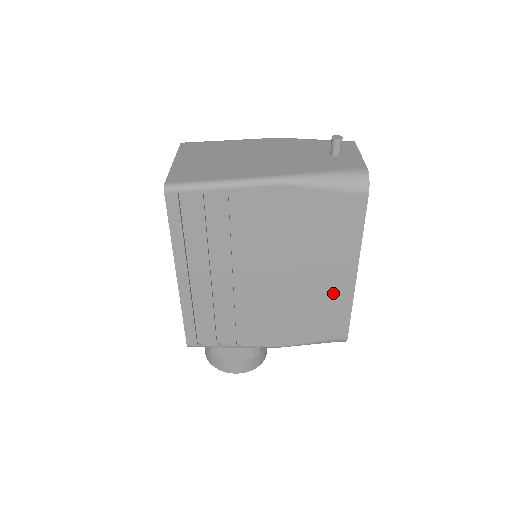
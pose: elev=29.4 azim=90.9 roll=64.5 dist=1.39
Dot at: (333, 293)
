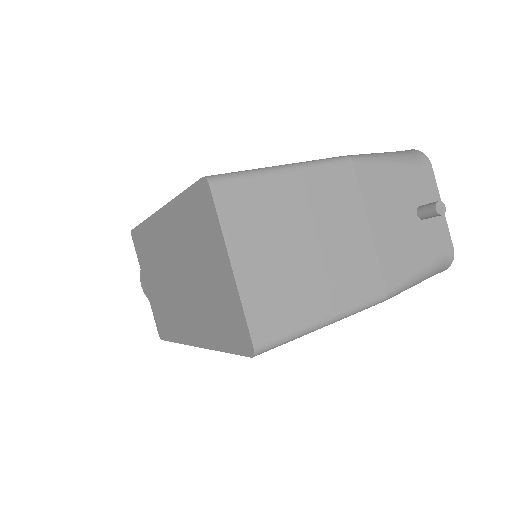
Dot at: occluded
